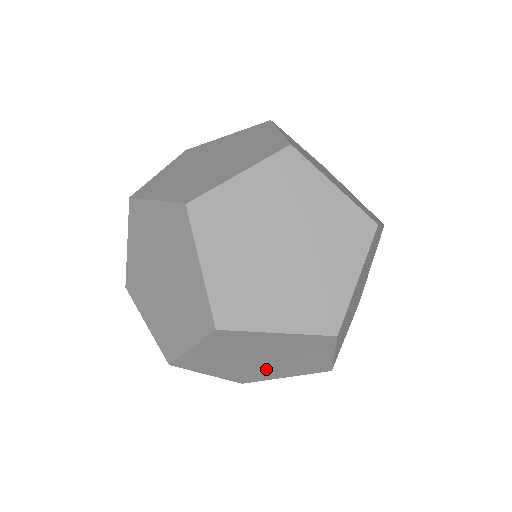
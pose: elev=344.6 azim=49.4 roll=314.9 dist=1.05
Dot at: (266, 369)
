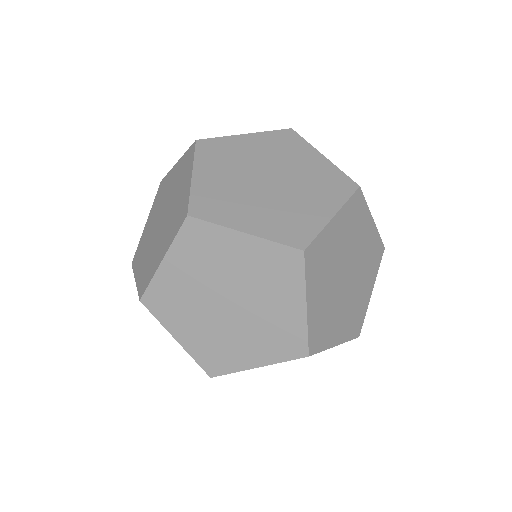
Dot at: (236, 335)
